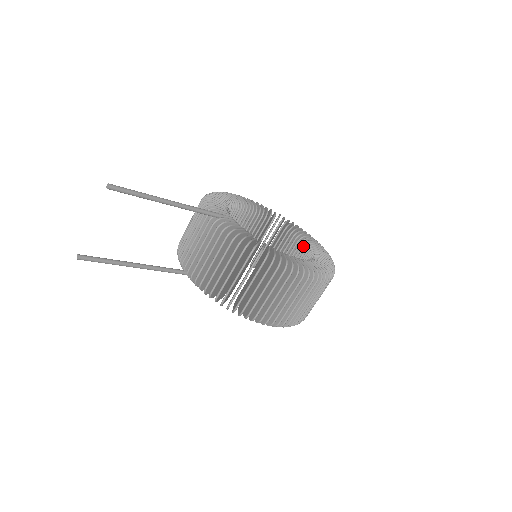
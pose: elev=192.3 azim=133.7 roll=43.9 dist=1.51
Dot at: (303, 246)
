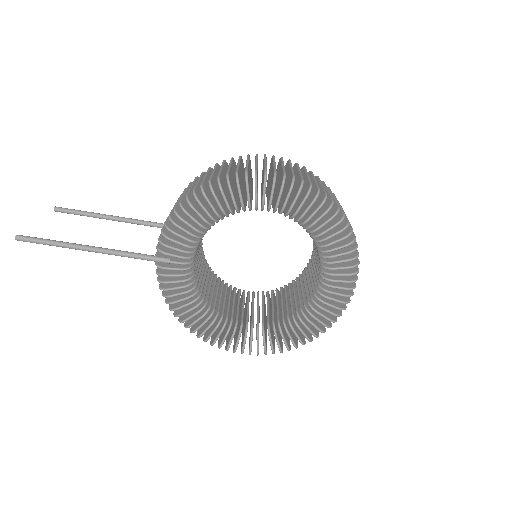
Dot at: occluded
